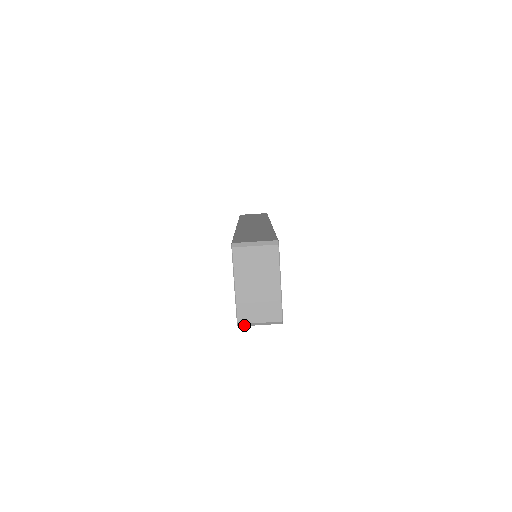
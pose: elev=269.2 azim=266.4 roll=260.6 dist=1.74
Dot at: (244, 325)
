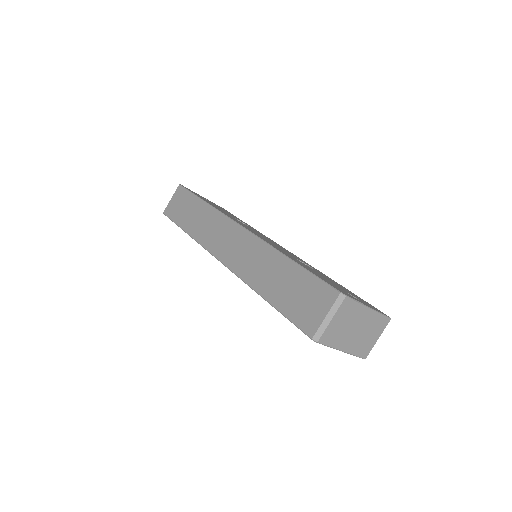
Dot at: (368, 353)
